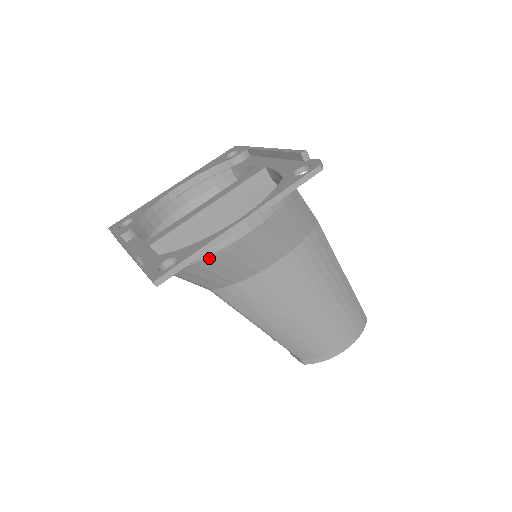
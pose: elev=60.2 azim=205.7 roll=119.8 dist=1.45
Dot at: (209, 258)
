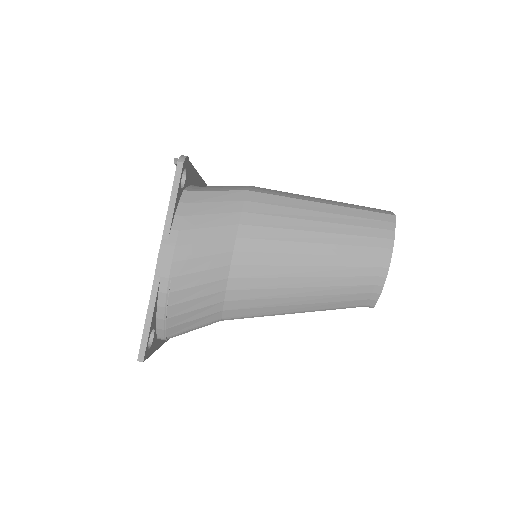
Dot at: (169, 307)
